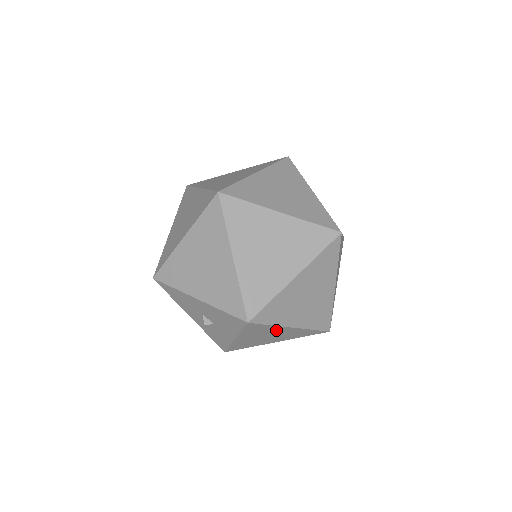
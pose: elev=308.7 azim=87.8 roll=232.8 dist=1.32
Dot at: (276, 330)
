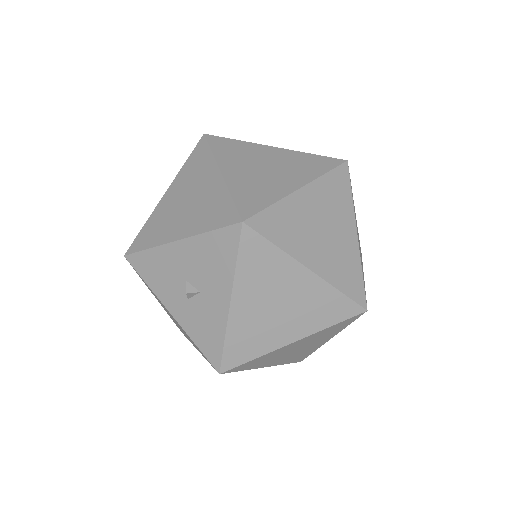
Dot at: (287, 276)
